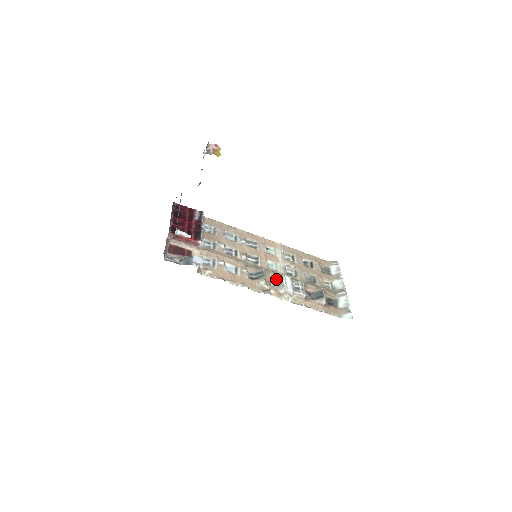
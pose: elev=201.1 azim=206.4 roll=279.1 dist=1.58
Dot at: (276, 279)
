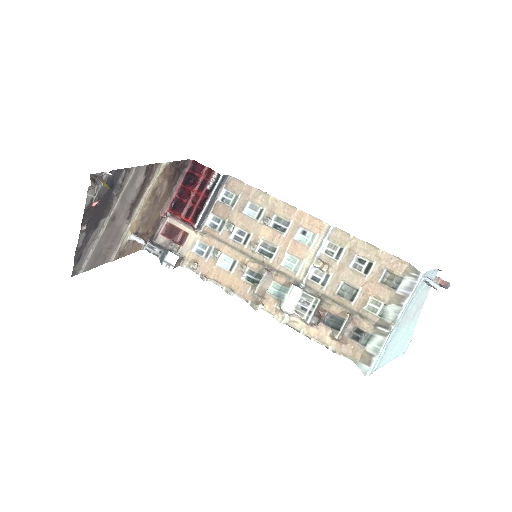
Dot at: (282, 287)
